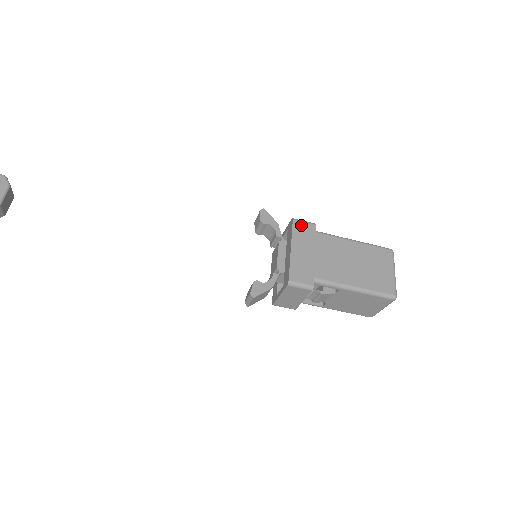
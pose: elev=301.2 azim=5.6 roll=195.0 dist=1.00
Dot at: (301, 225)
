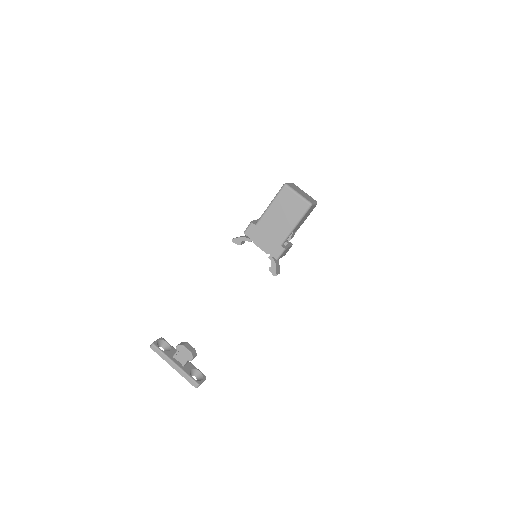
Dot at: (249, 231)
